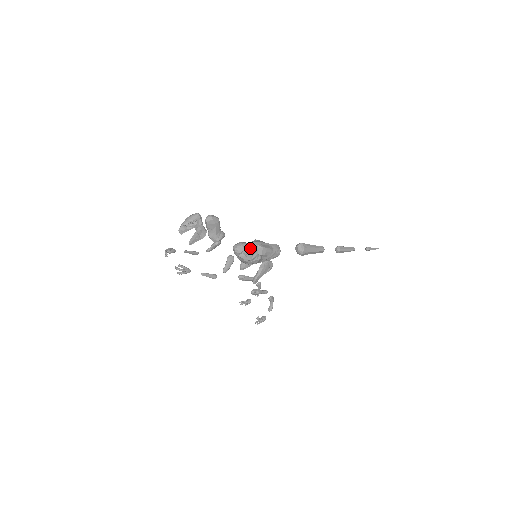
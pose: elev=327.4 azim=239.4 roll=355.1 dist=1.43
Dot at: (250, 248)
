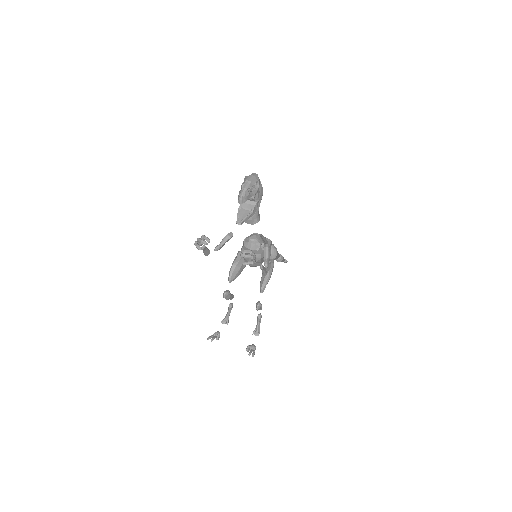
Dot at: (264, 240)
